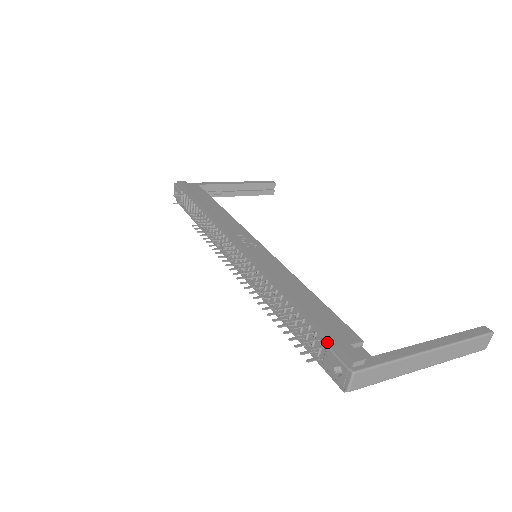
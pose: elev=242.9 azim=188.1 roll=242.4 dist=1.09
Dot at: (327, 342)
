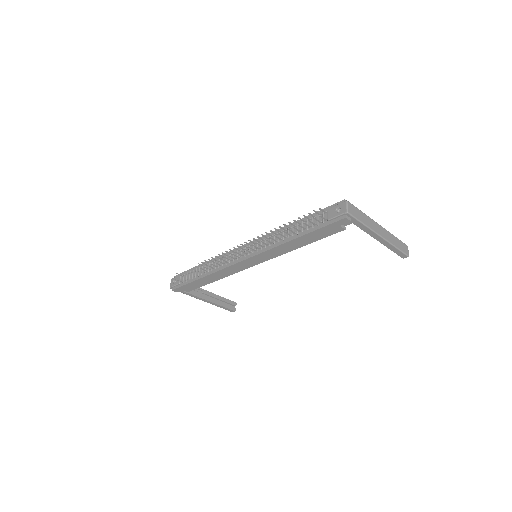
Dot at: (326, 210)
